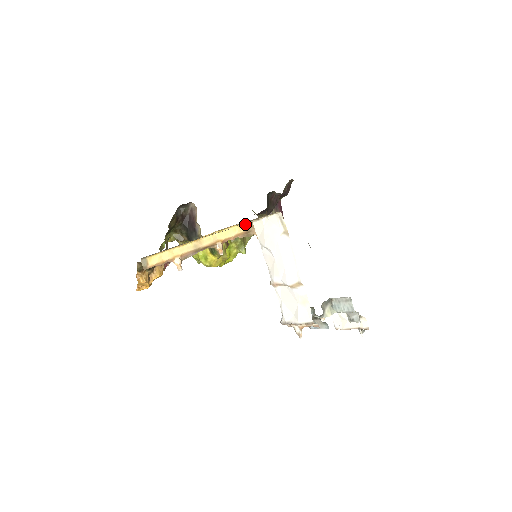
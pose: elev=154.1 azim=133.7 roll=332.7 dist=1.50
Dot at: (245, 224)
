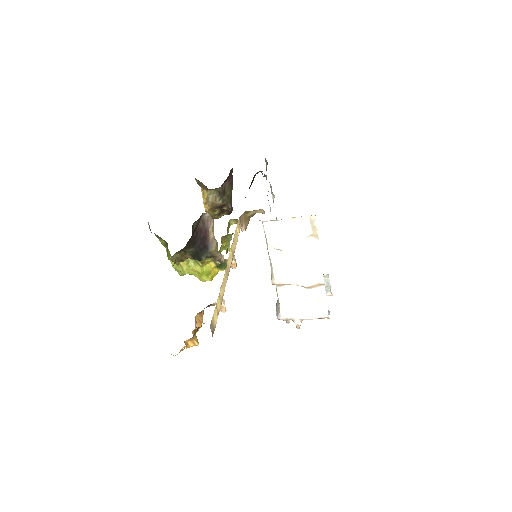
Dot at: (239, 219)
